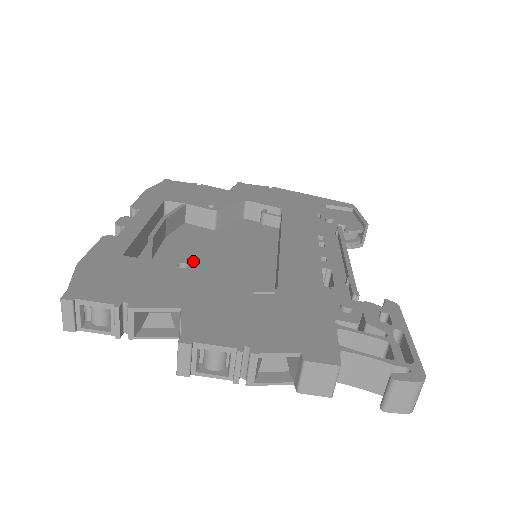
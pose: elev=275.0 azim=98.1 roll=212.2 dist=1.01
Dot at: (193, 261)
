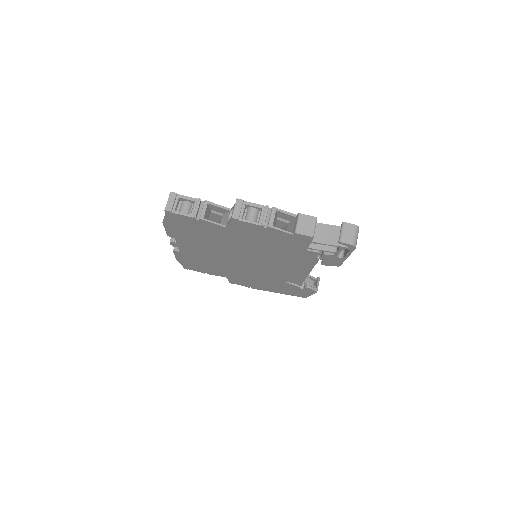
Dot at: occluded
